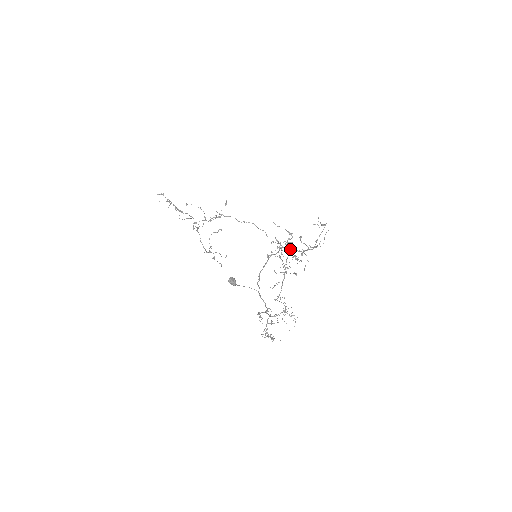
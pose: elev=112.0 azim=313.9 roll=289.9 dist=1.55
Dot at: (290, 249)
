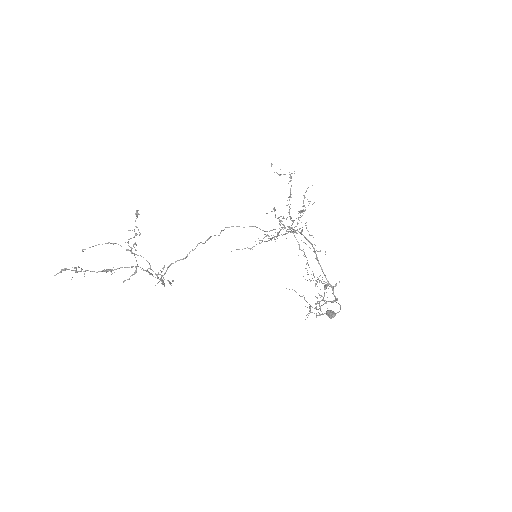
Dot at: (292, 227)
